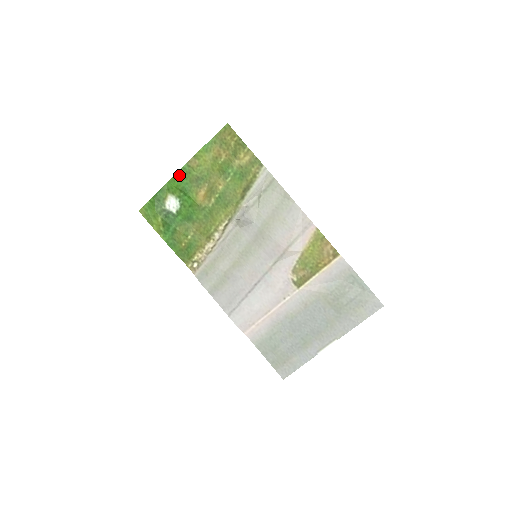
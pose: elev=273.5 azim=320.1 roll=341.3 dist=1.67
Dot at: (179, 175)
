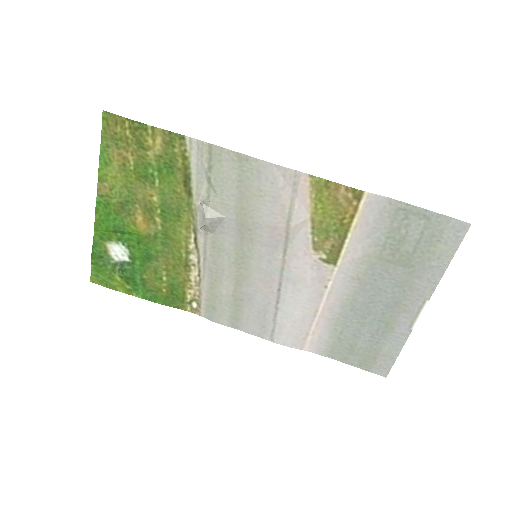
Dot at: (99, 214)
